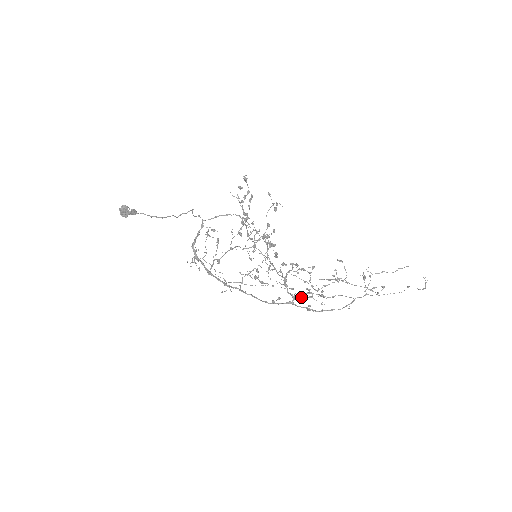
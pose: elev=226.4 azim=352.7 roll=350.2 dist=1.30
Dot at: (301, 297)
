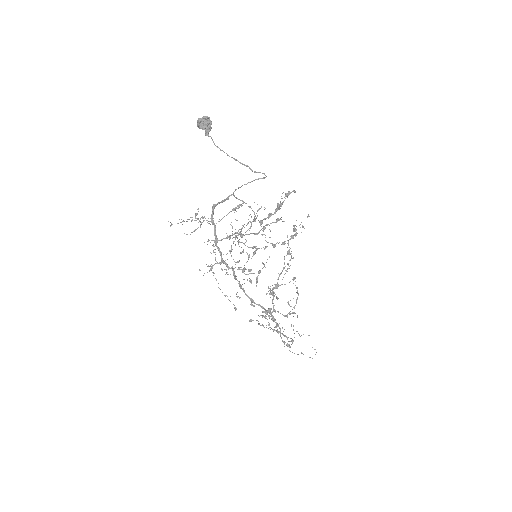
Dot at: occluded
